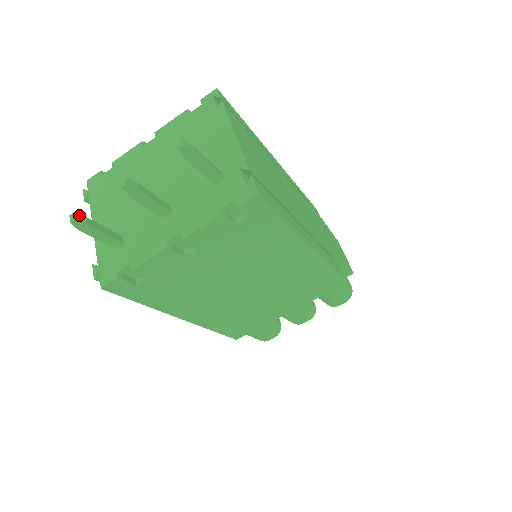
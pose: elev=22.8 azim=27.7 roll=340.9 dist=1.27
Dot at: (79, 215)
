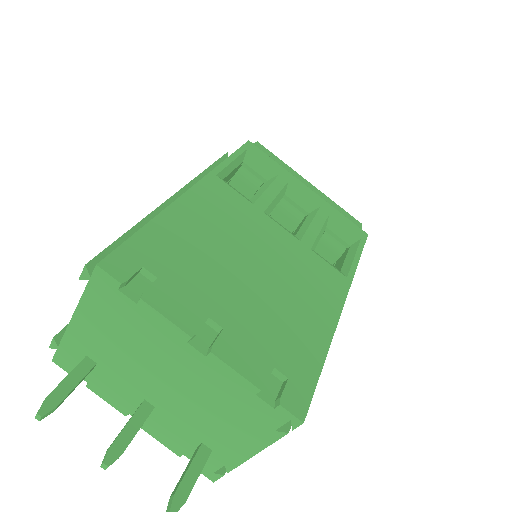
Dot at: (49, 412)
